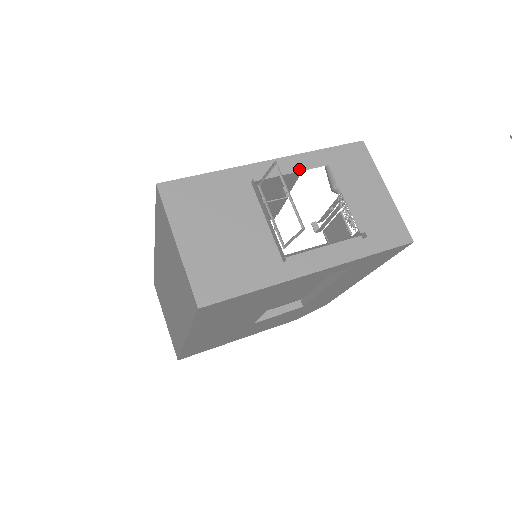
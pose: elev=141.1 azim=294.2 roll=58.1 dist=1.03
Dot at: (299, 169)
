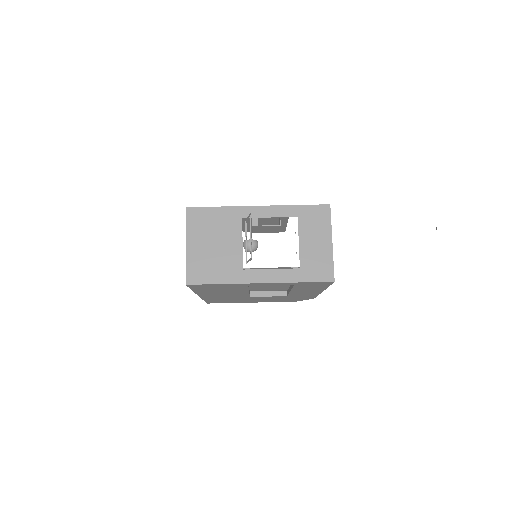
Dot at: (276, 216)
